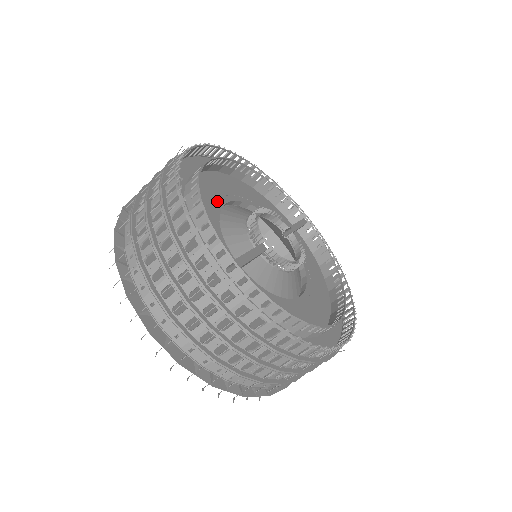
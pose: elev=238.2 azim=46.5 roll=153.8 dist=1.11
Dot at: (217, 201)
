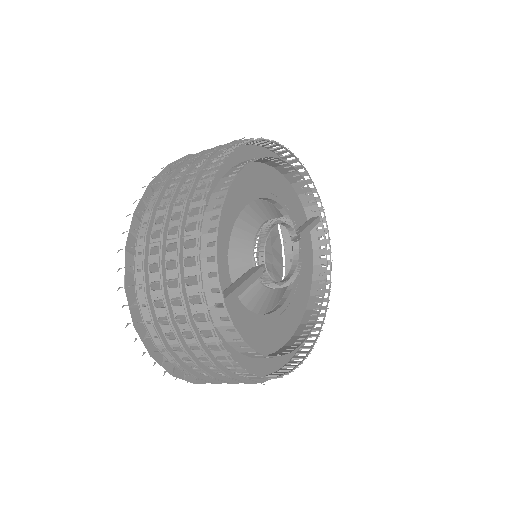
Dot at: (238, 205)
